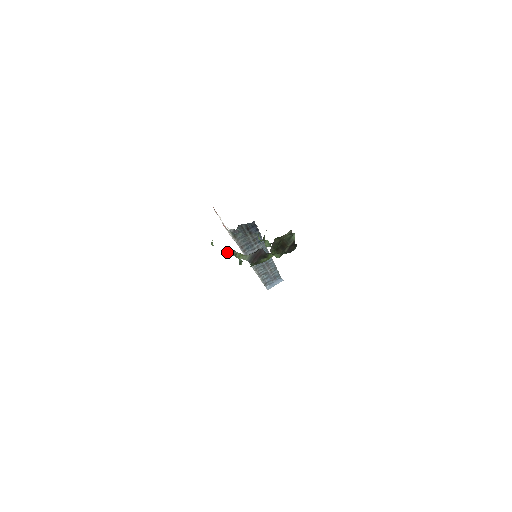
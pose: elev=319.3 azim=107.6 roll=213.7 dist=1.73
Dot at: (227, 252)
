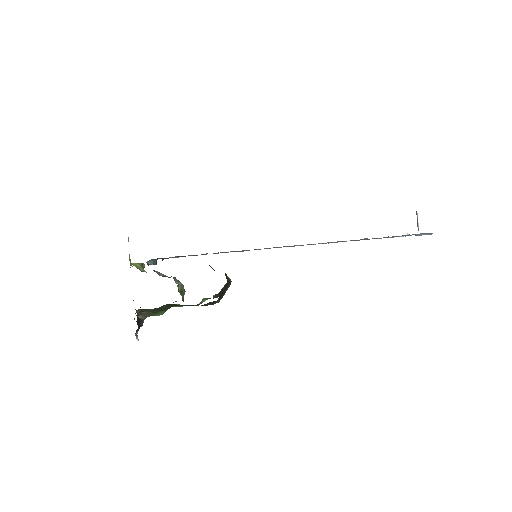
Dot at: occluded
